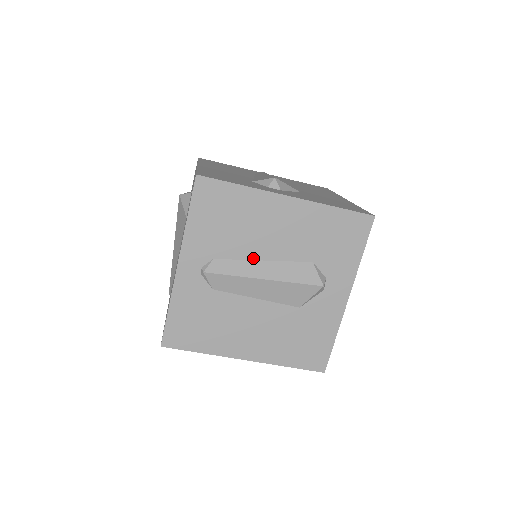
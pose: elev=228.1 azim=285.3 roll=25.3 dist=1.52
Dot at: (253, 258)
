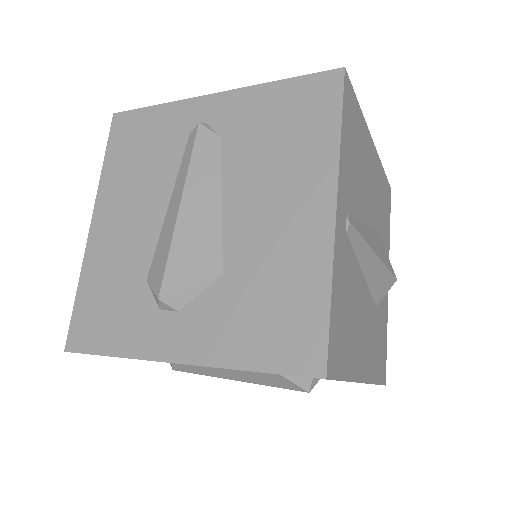
Dot at: occluded
